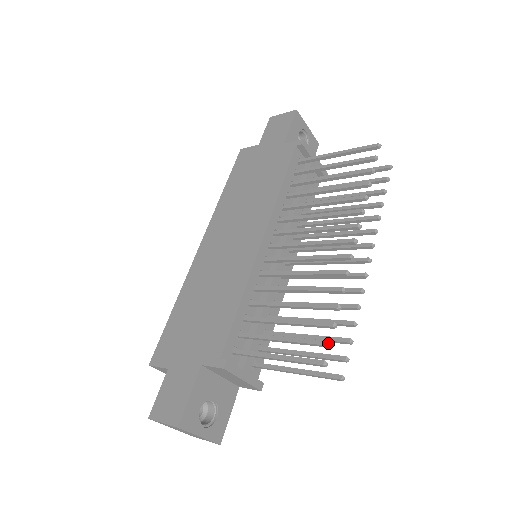
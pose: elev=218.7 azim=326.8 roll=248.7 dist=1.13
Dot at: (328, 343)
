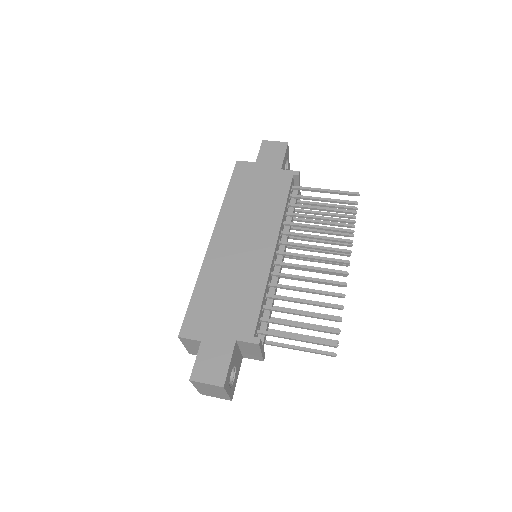
Dot at: (338, 332)
